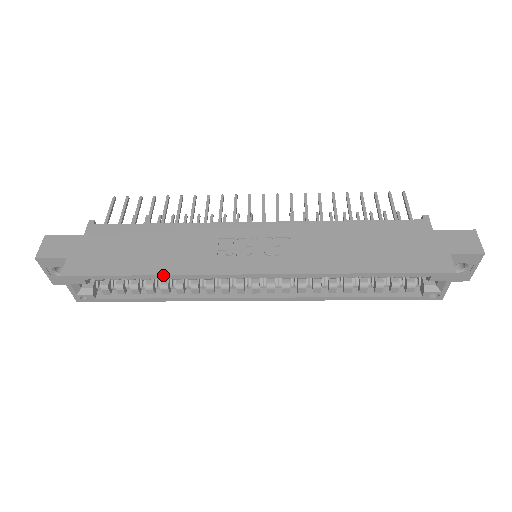
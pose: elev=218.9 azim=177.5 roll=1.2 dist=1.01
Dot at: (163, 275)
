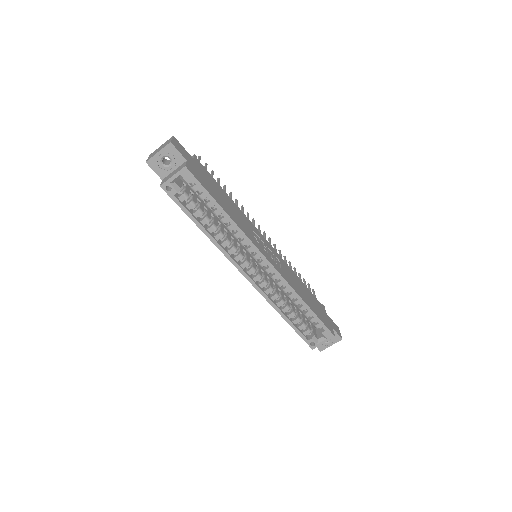
Dot at: (233, 220)
